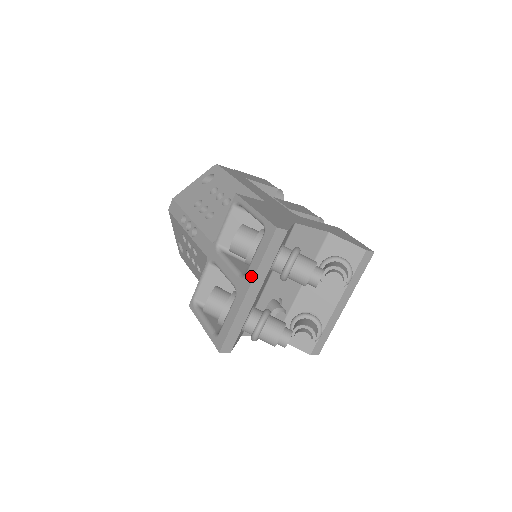
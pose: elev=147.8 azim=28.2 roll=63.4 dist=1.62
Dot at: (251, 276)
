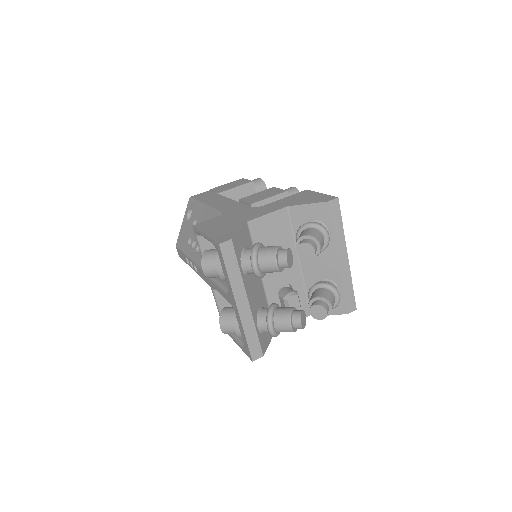
Dot at: (231, 291)
